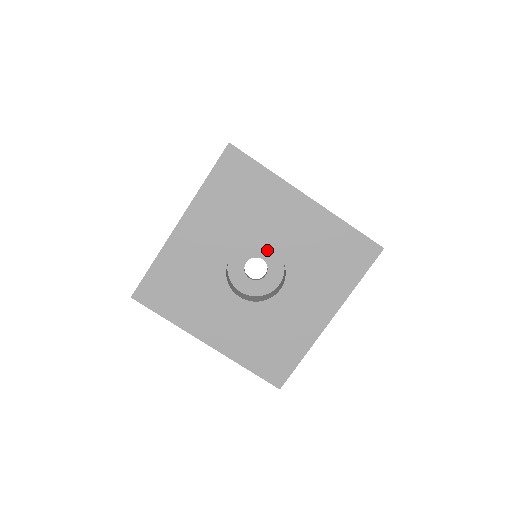
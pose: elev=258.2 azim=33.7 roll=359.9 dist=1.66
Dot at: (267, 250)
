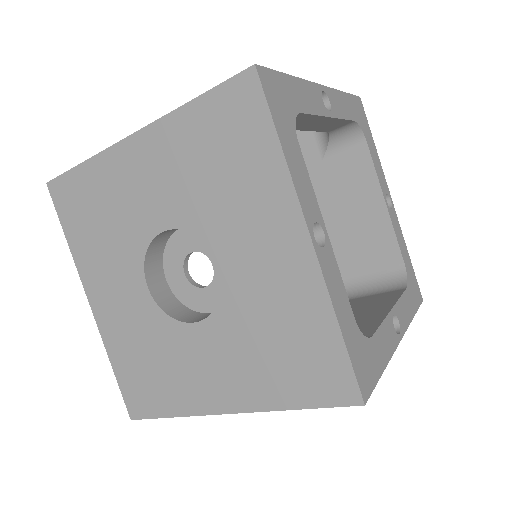
Dot at: occluded
